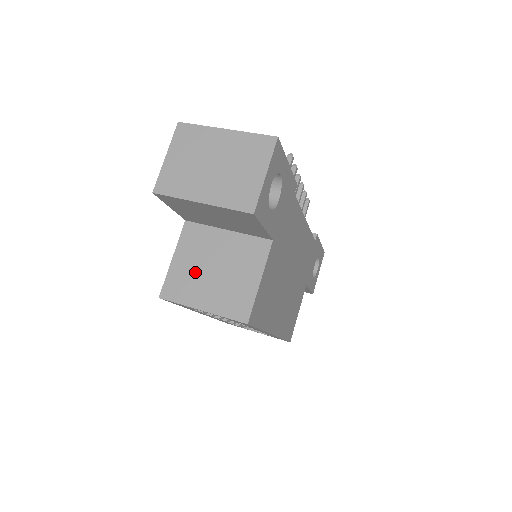
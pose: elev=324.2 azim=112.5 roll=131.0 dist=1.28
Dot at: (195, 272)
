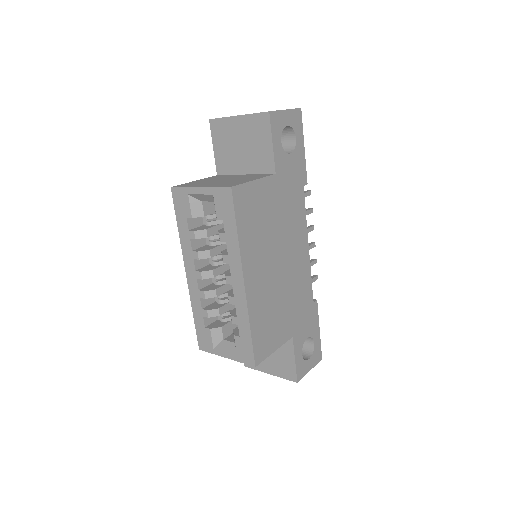
Dot at: (208, 181)
